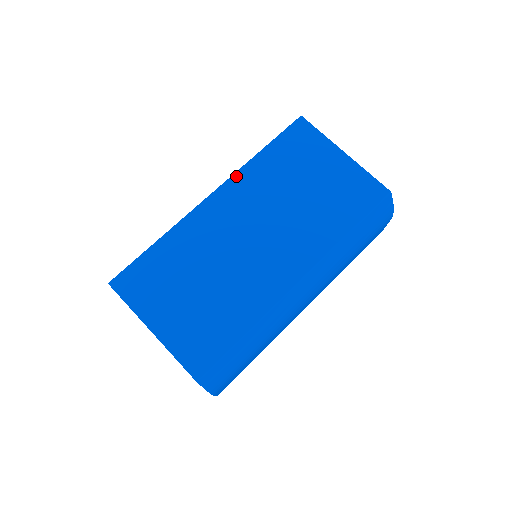
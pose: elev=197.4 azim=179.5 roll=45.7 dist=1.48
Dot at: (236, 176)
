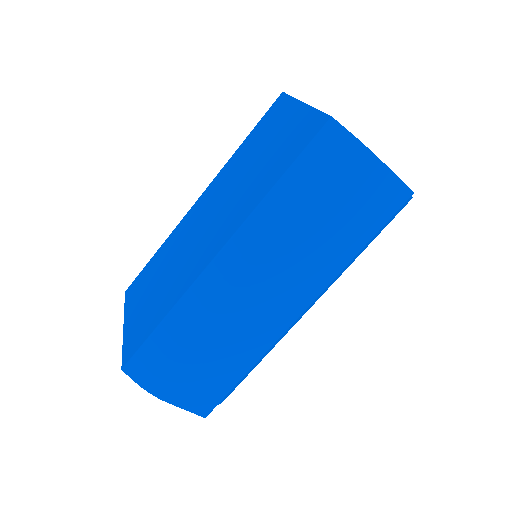
Dot at: (219, 174)
